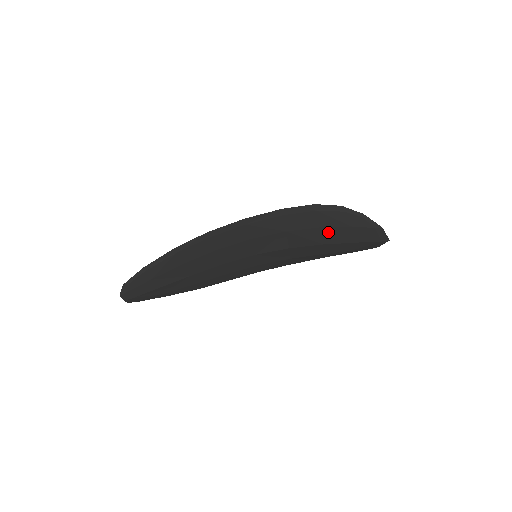
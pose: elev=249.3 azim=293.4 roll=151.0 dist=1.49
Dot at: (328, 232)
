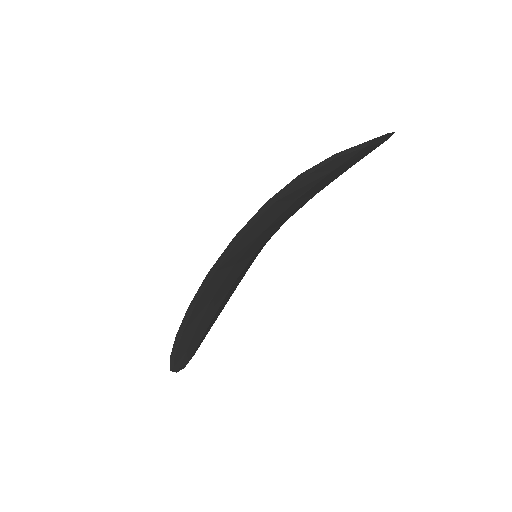
Dot at: (310, 192)
